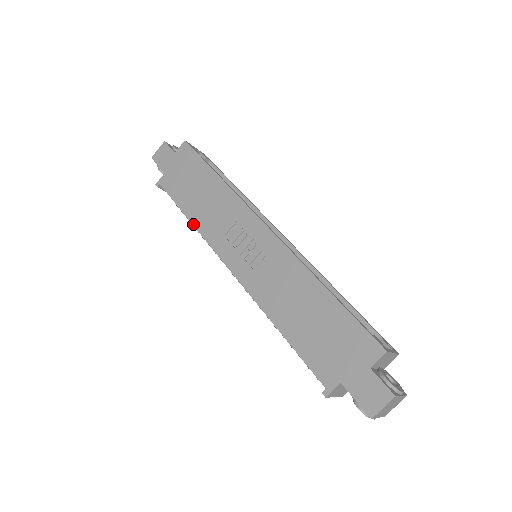
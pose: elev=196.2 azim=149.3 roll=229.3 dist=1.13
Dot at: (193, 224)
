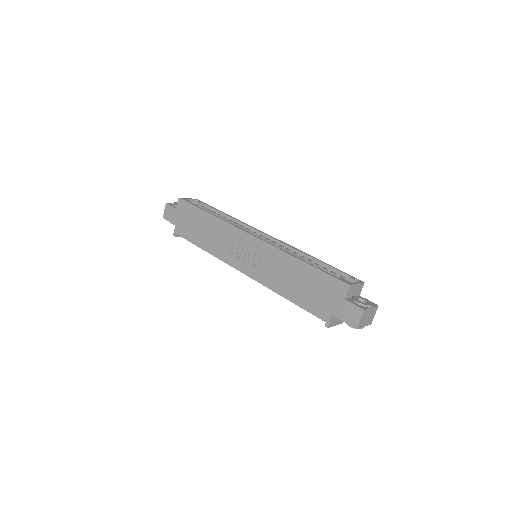
Dot at: (208, 252)
